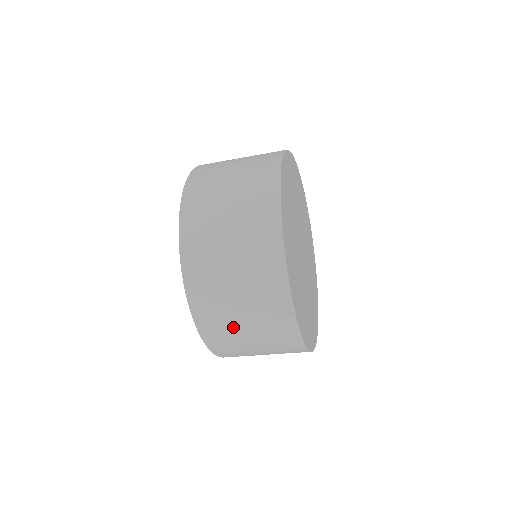
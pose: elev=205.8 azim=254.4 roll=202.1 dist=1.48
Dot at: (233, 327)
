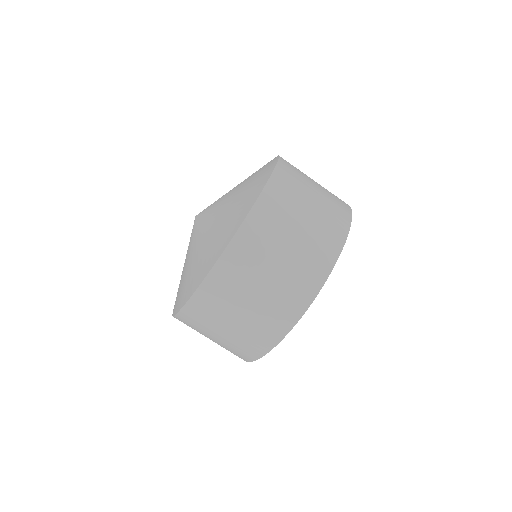
Dot at: (297, 203)
